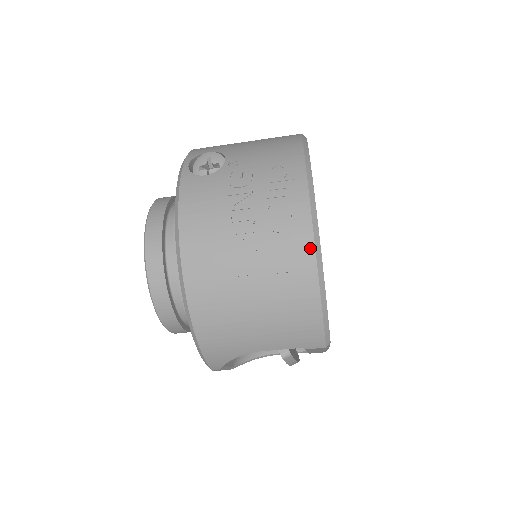
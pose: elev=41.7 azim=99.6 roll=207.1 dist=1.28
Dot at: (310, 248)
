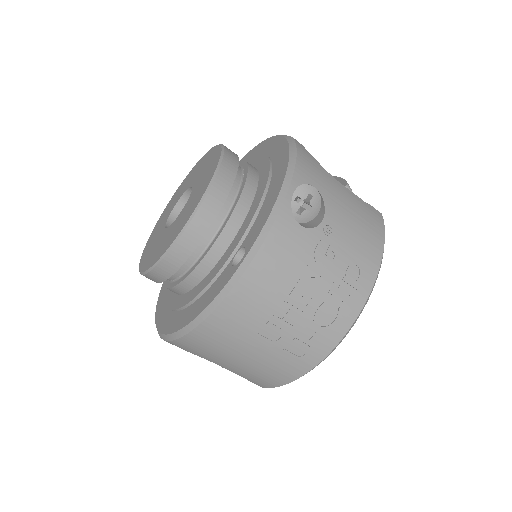
Dot at: (326, 352)
